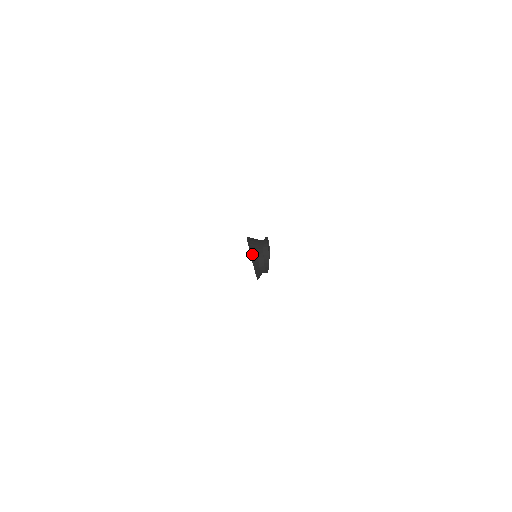
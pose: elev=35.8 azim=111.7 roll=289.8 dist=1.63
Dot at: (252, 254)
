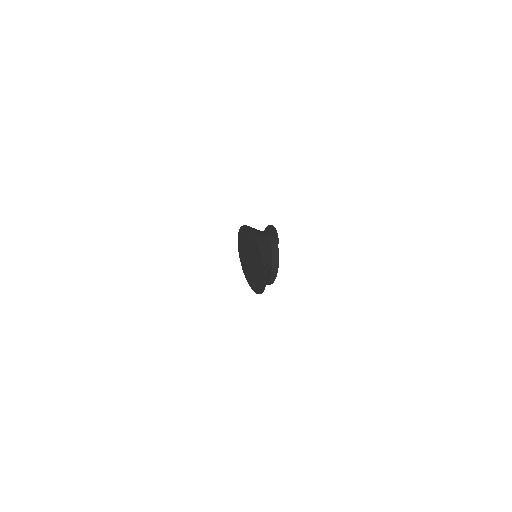
Dot at: (267, 277)
